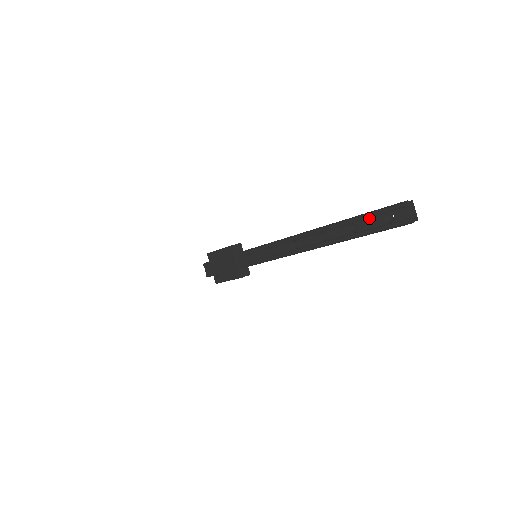
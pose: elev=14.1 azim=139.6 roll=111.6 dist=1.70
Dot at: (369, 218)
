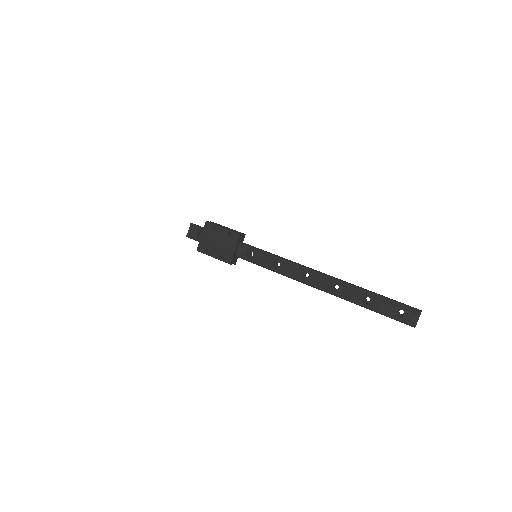
Dot at: (385, 302)
